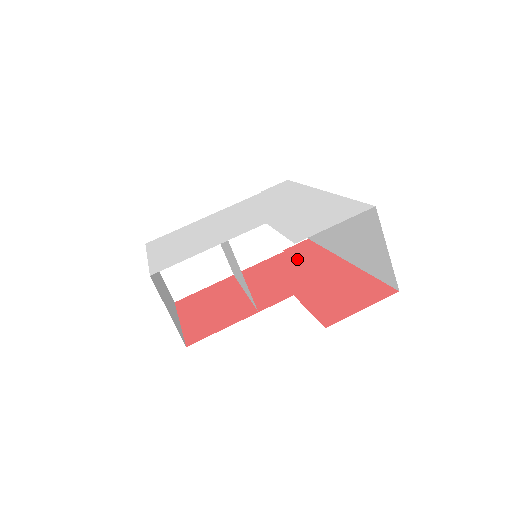
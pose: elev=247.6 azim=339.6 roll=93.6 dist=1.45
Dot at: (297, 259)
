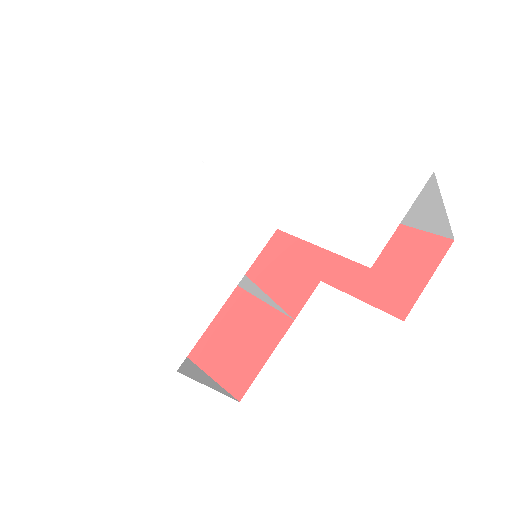
Dot at: occluded
